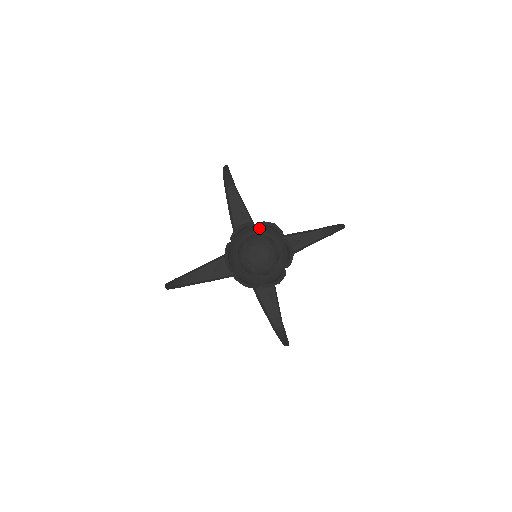
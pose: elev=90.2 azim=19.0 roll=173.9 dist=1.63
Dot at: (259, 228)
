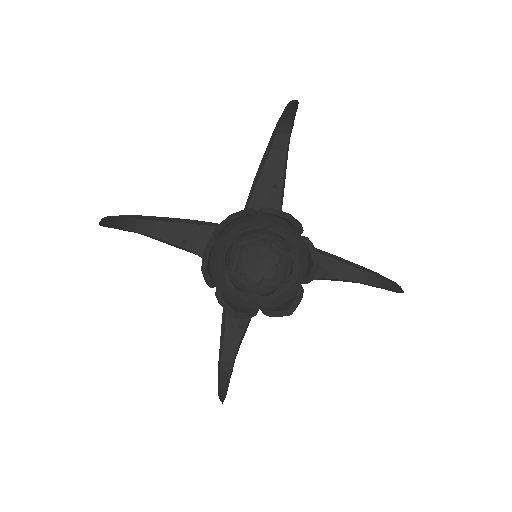
Dot at: (221, 236)
